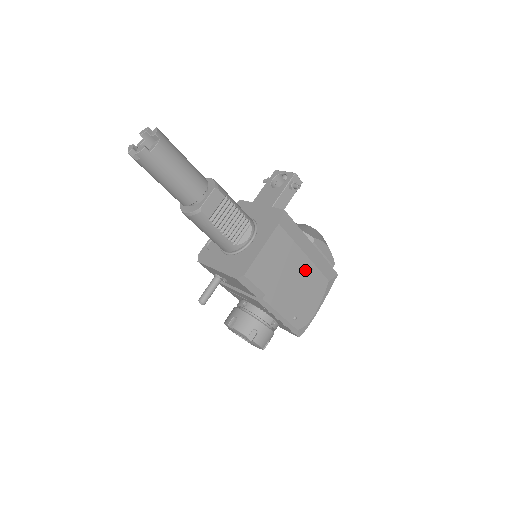
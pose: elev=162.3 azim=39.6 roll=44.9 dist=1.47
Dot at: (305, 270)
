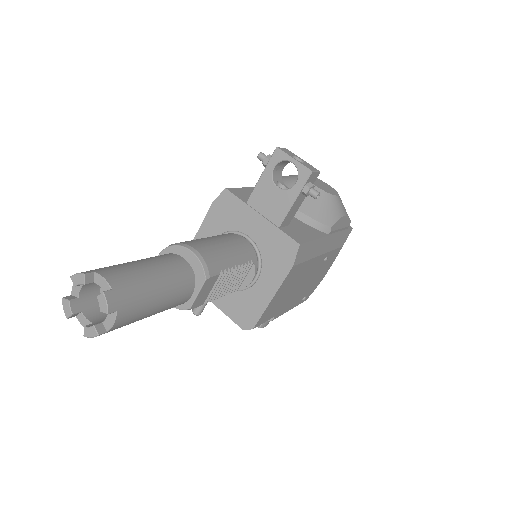
Dot at: (319, 264)
